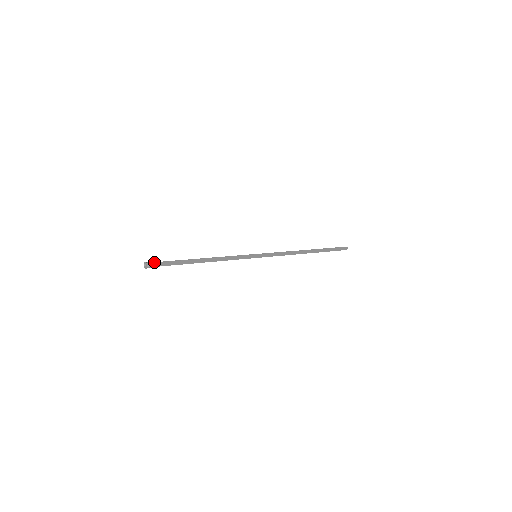
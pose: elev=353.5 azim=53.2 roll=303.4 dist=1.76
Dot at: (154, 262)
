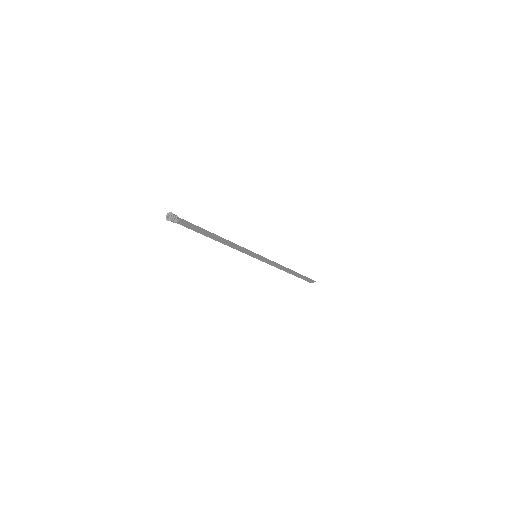
Dot at: occluded
